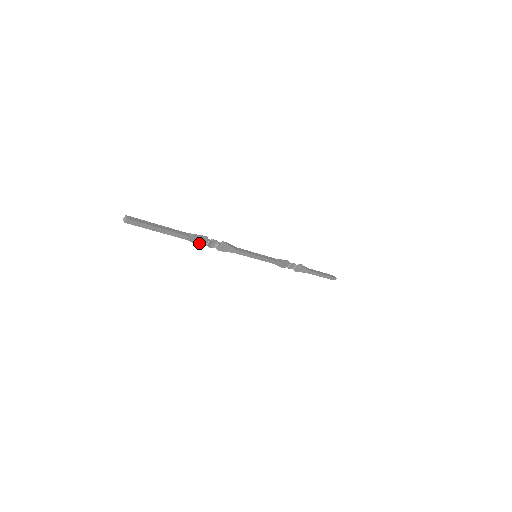
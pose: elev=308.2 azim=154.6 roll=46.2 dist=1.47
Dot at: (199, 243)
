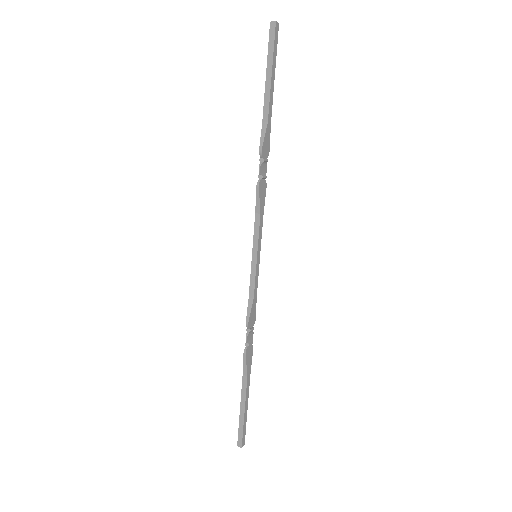
Dot at: (263, 147)
